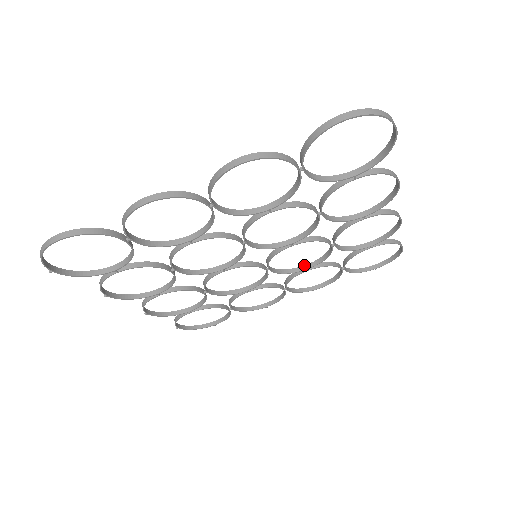
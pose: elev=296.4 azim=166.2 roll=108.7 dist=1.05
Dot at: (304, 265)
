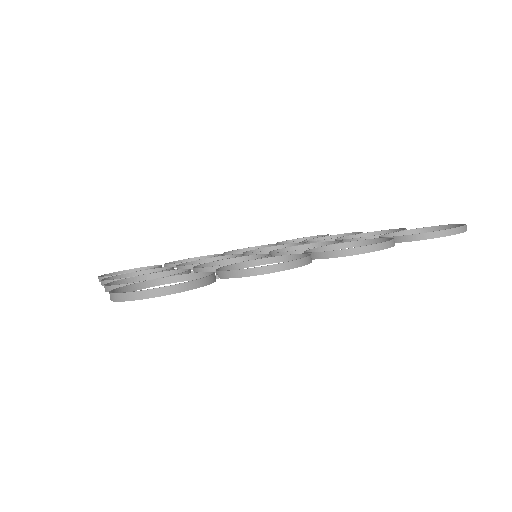
Dot at: (335, 240)
